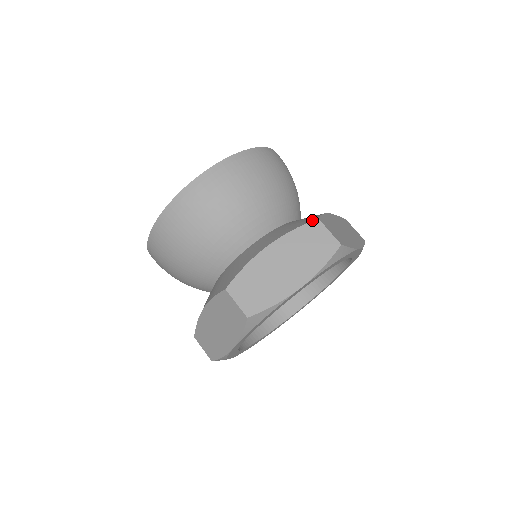
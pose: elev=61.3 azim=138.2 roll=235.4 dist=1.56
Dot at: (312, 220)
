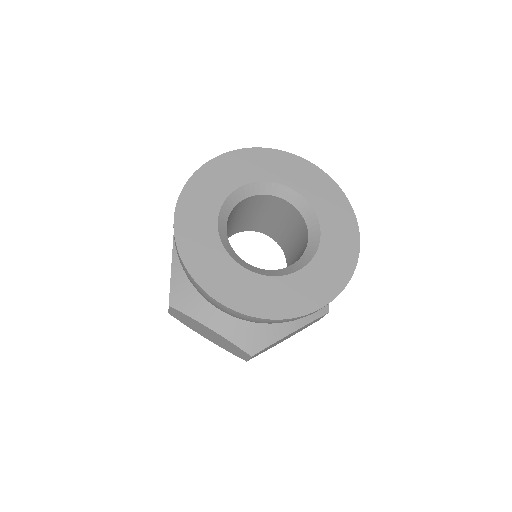
Dot at: occluded
